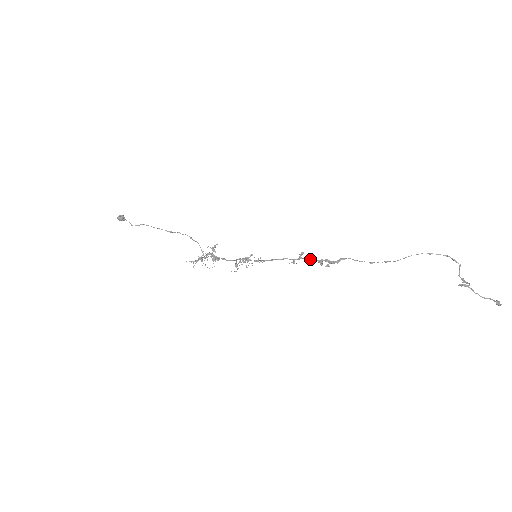
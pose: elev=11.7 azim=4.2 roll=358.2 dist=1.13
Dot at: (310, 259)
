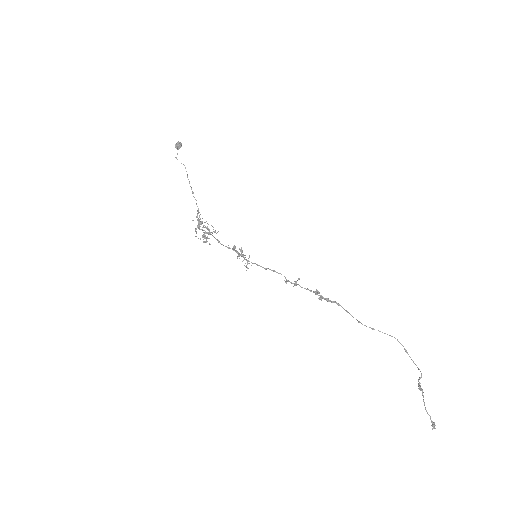
Dot at: (305, 288)
